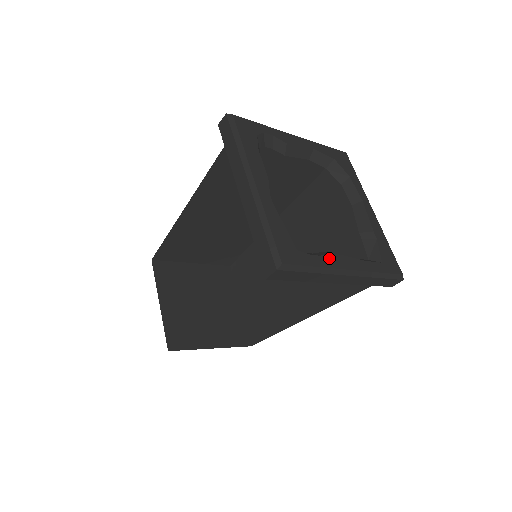
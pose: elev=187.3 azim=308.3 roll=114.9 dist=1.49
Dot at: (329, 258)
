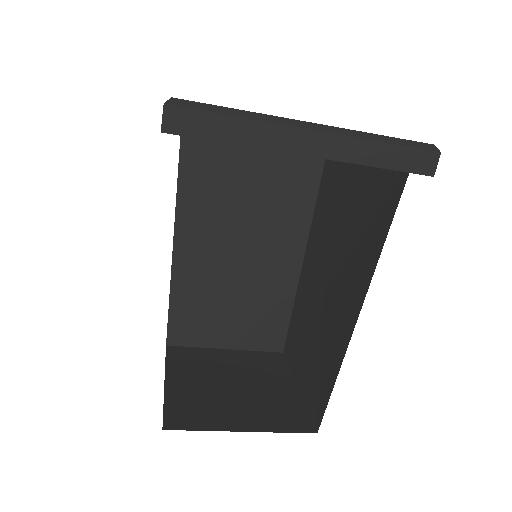
Dot at: occluded
